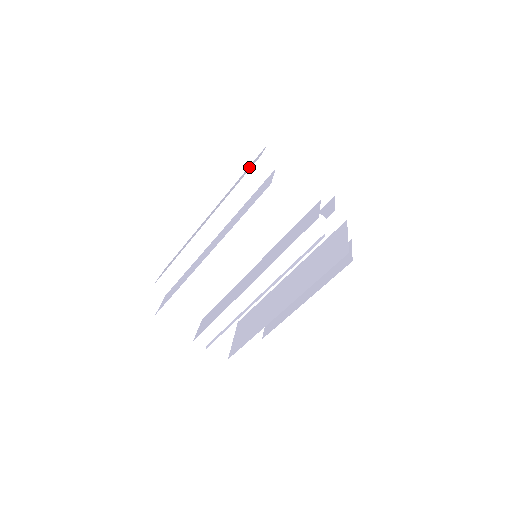
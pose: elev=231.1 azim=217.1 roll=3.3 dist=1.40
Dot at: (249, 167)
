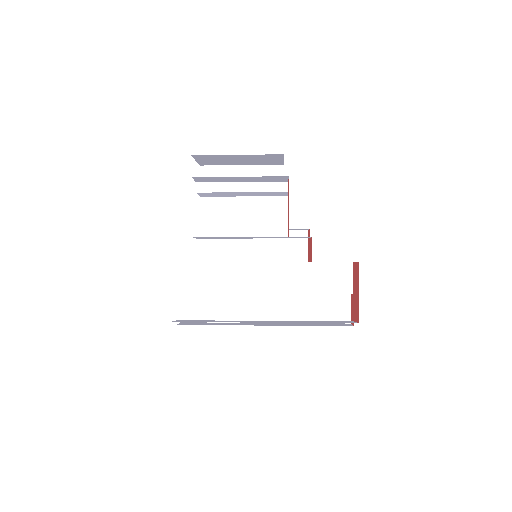
Dot at: (332, 274)
